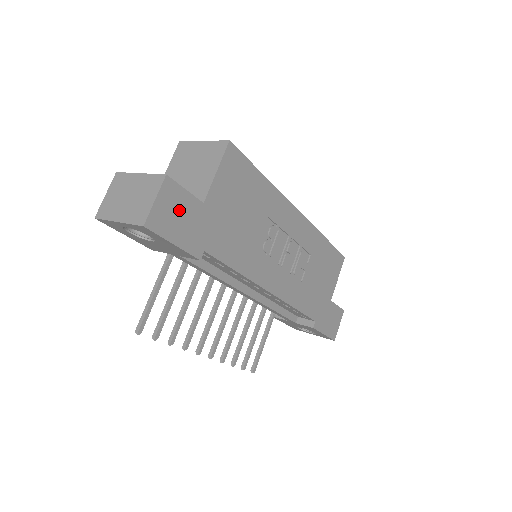
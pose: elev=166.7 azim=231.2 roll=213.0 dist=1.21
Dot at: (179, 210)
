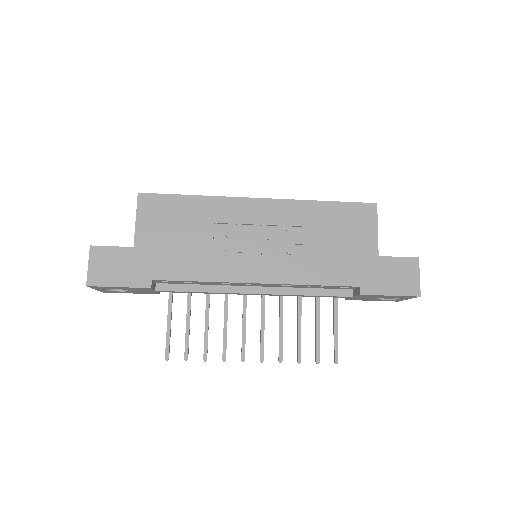
Dot at: (112, 262)
